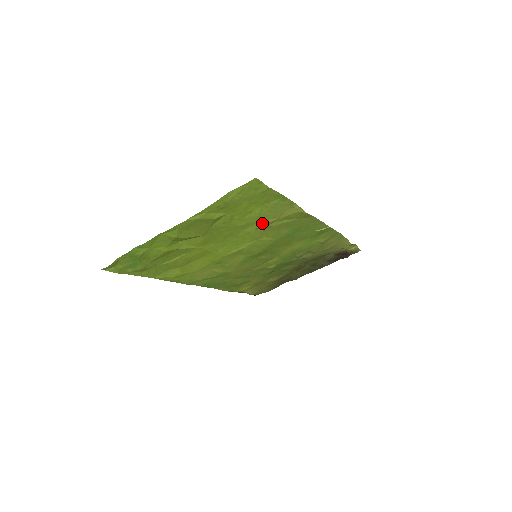
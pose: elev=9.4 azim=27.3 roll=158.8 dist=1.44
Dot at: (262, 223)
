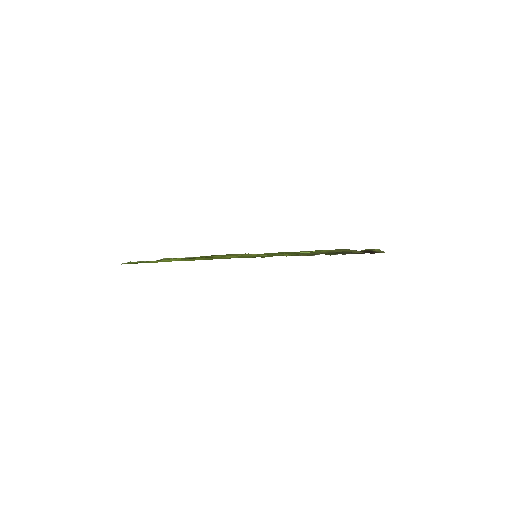
Dot at: occluded
